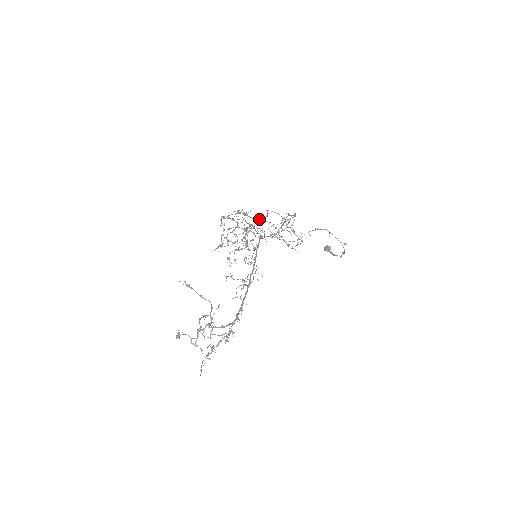
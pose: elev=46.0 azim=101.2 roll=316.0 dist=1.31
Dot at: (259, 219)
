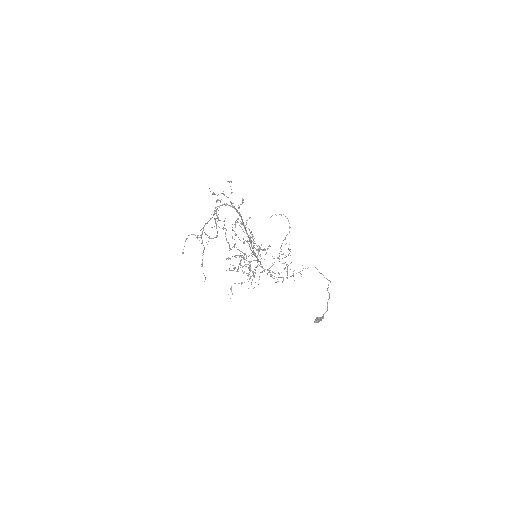
Dot at: (262, 250)
